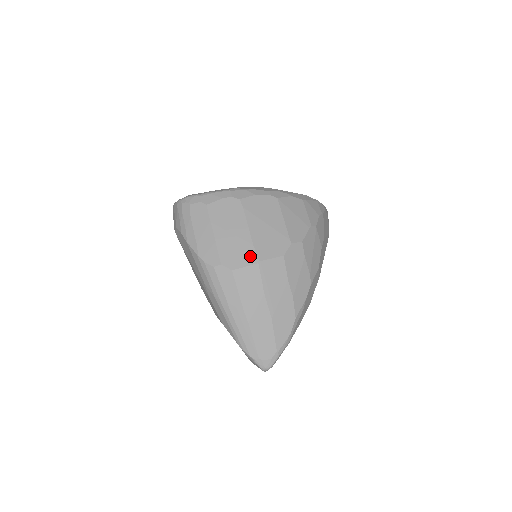
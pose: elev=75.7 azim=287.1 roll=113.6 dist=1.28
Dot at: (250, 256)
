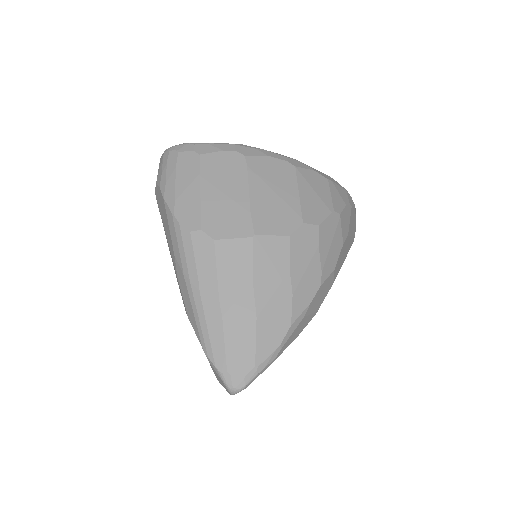
Dot at: (243, 226)
